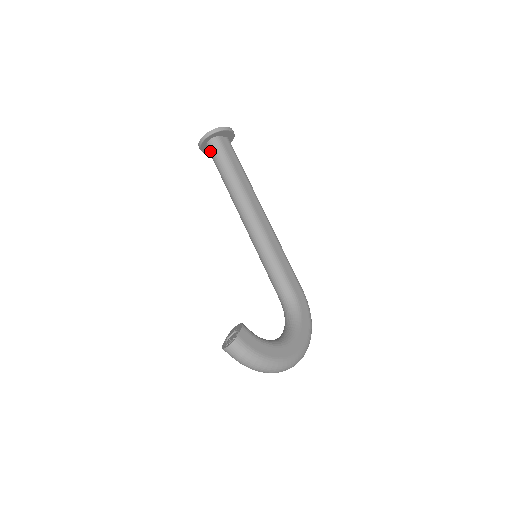
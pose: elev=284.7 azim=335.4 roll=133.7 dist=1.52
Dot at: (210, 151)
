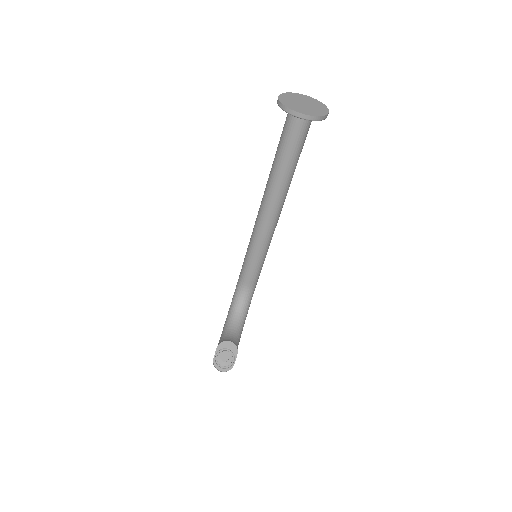
Dot at: (292, 126)
